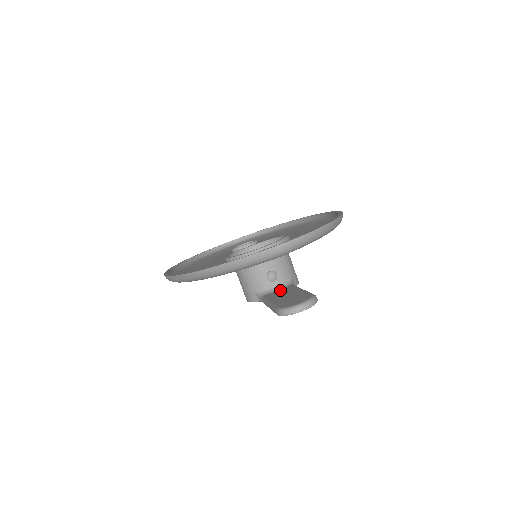
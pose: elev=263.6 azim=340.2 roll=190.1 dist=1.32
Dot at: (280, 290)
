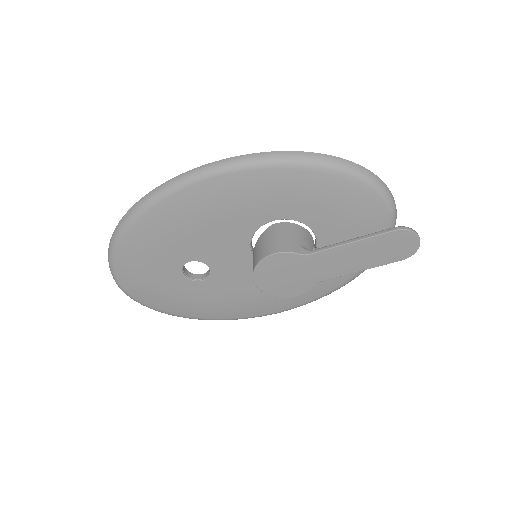
Dot at: occluded
